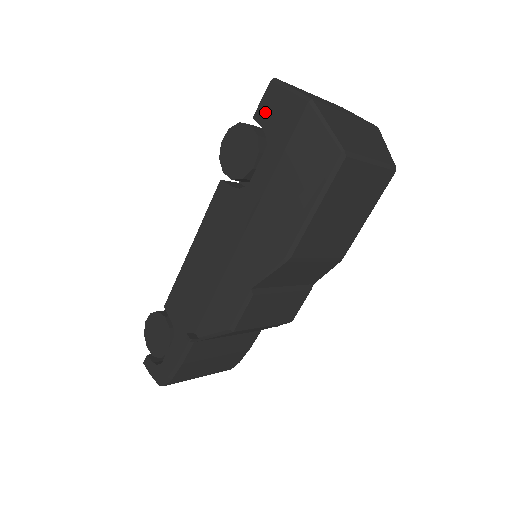
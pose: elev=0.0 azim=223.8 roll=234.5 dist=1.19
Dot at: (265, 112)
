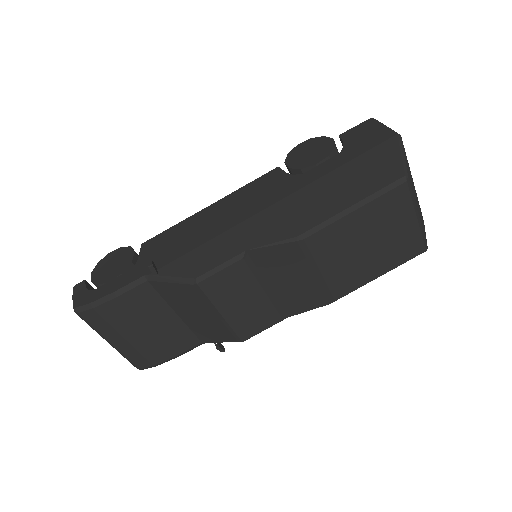
Dot at: (353, 134)
